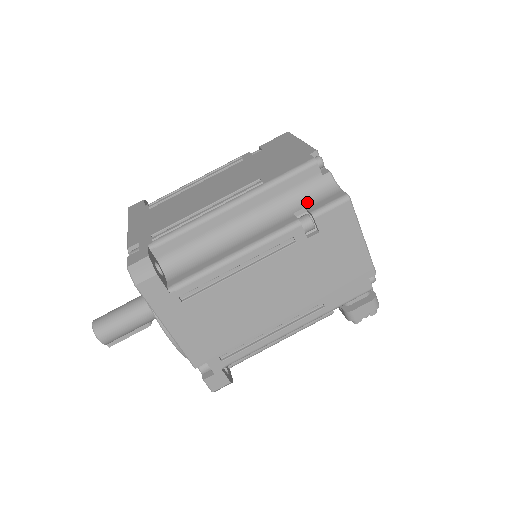
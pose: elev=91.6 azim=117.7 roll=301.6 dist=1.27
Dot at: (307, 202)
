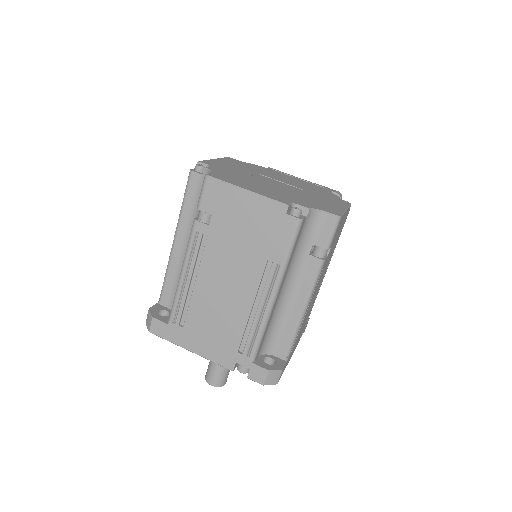
Dot at: (311, 240)
